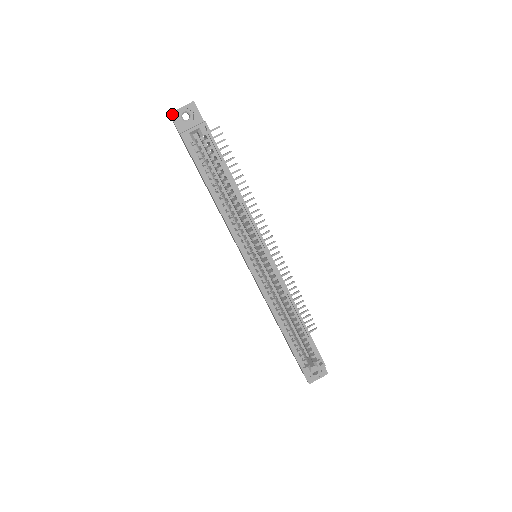
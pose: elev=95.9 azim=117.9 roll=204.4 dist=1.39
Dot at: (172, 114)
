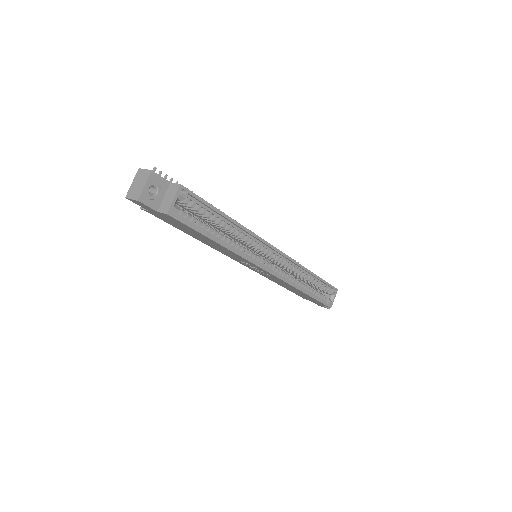
Dot at: (141, 199)
